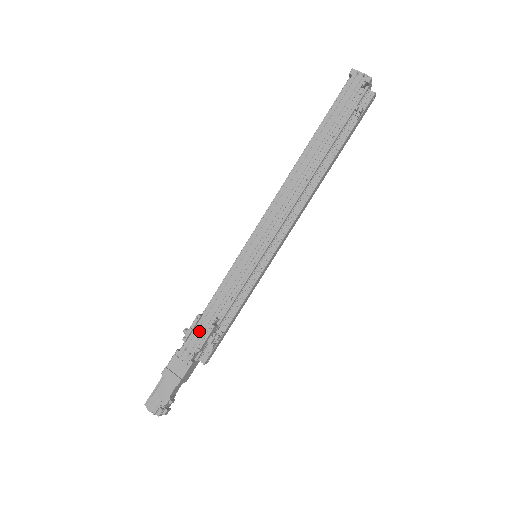
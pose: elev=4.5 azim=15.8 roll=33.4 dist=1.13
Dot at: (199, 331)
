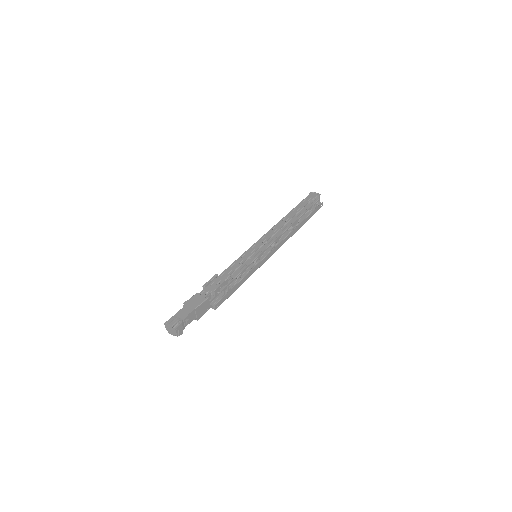
Dot at: (216, 282)
